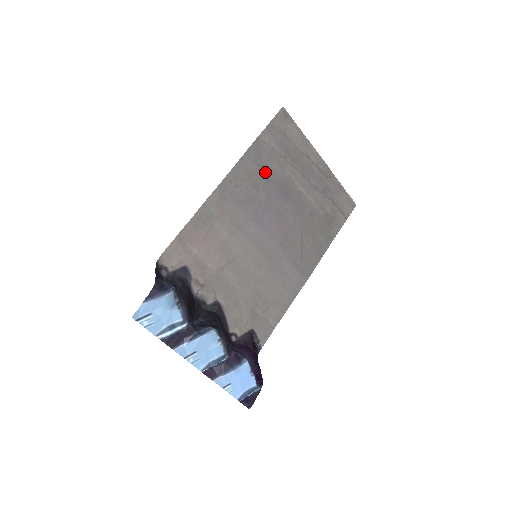
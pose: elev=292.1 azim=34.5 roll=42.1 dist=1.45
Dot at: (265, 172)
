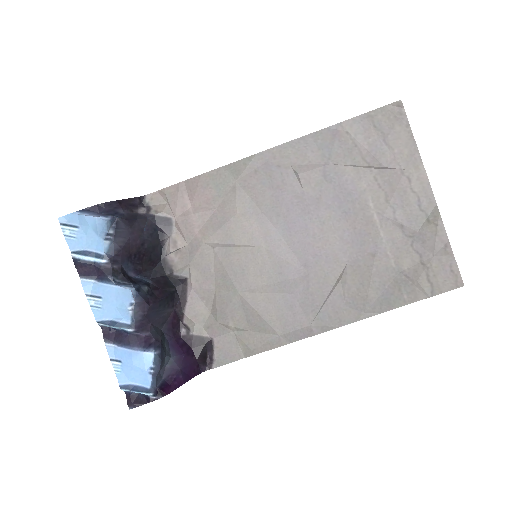
Dot at: (329, 168)
